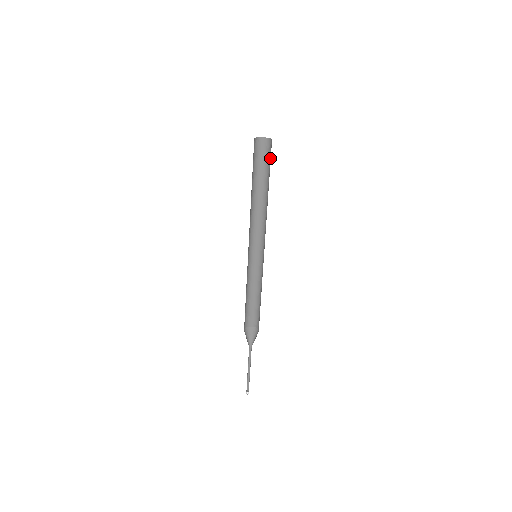
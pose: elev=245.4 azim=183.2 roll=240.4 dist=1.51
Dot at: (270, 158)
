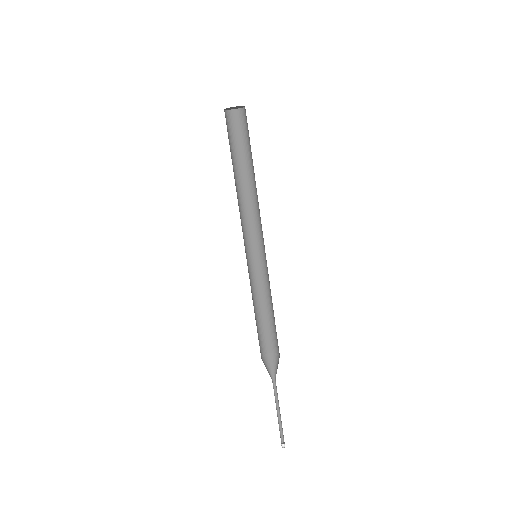
Dot at: (242, 131)
